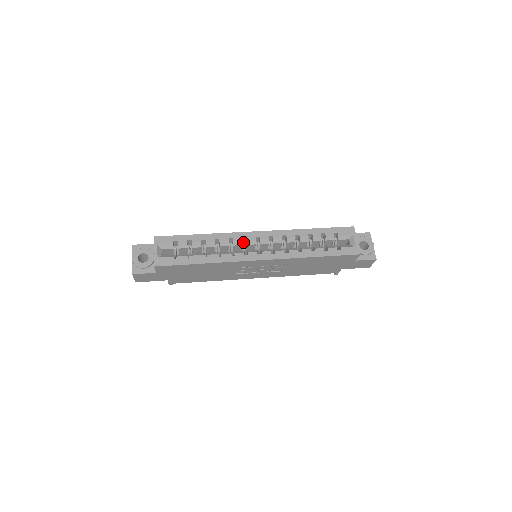
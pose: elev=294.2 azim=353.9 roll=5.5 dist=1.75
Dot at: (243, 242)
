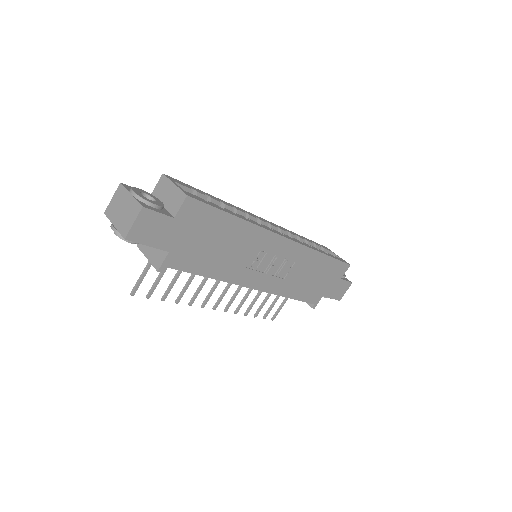
Dot at: occluded
